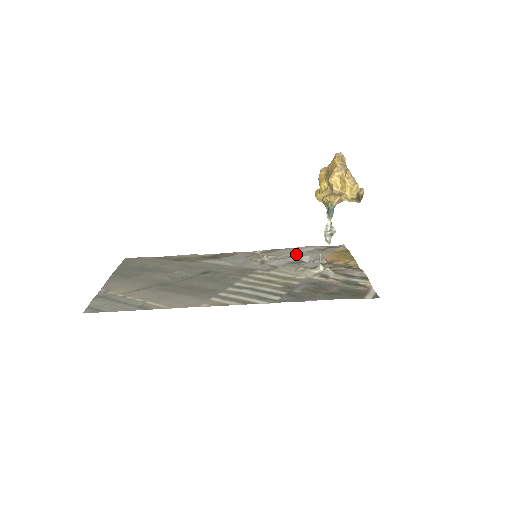
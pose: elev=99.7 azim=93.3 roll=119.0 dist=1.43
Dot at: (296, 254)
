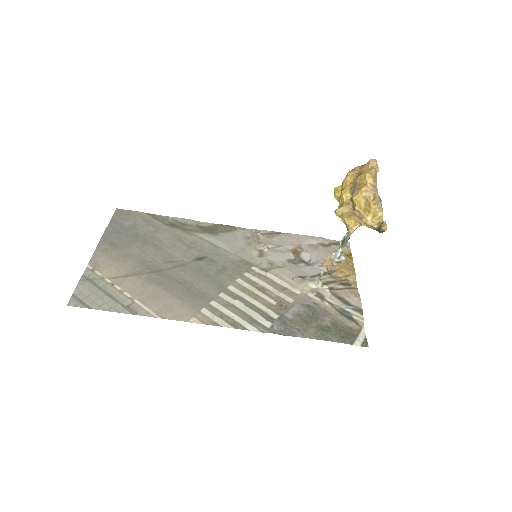
Dot at: (298, 247)
